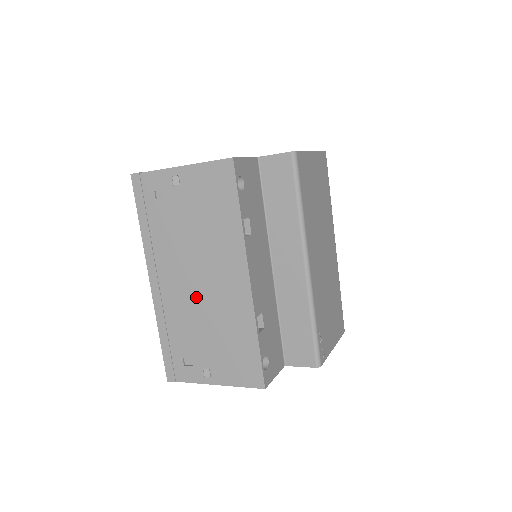
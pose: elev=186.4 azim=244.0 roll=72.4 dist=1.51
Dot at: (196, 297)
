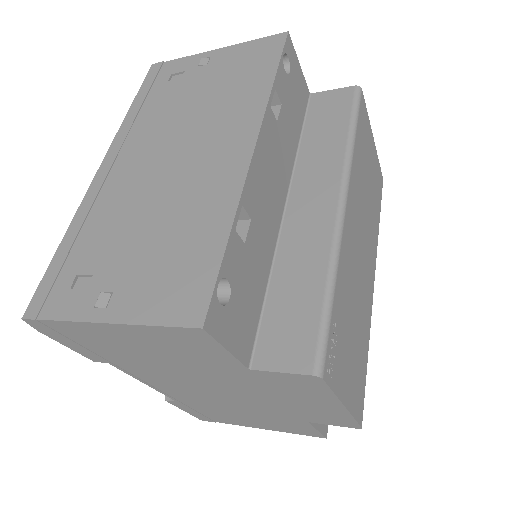
Dot at: (156, 180)
